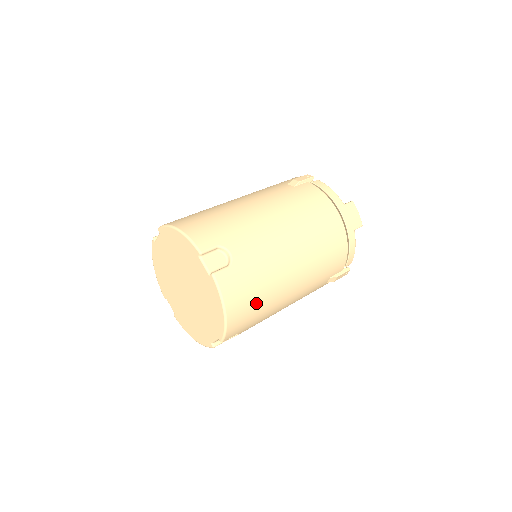
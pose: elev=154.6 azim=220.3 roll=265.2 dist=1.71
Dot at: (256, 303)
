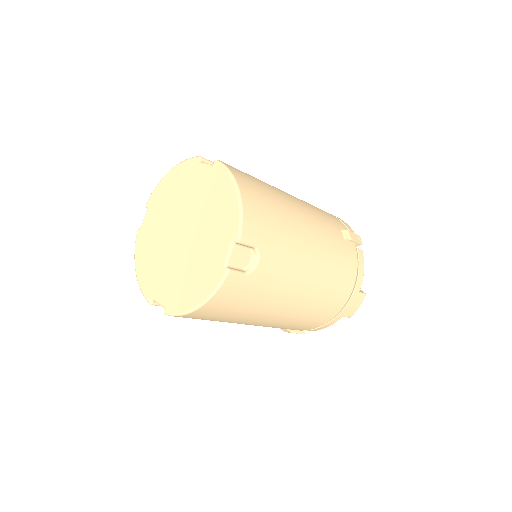
Dot at: (227, 315)
